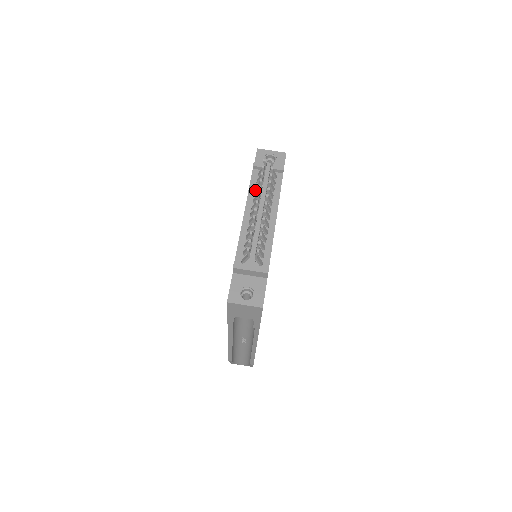
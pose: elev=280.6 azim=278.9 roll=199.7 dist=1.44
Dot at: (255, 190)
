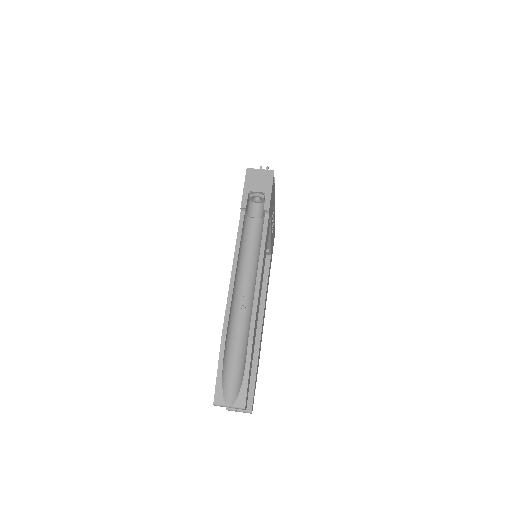
Dot at: occluded
